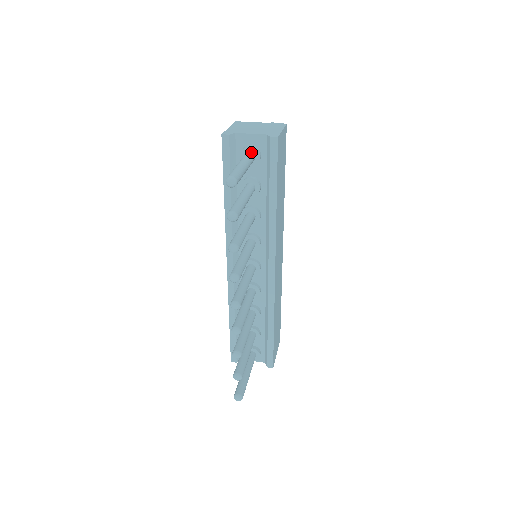
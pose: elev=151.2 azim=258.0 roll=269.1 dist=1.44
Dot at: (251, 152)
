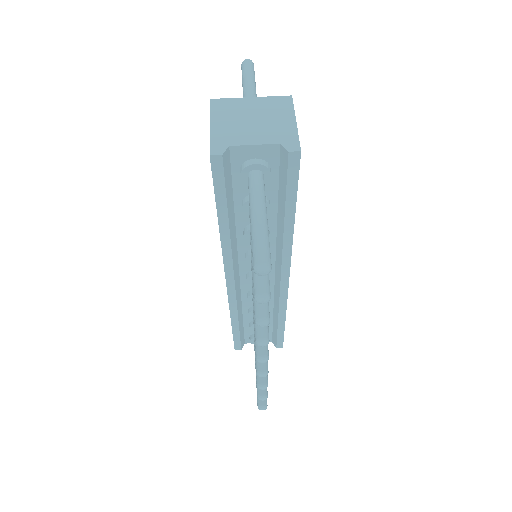
Dot at: (258, 172)
